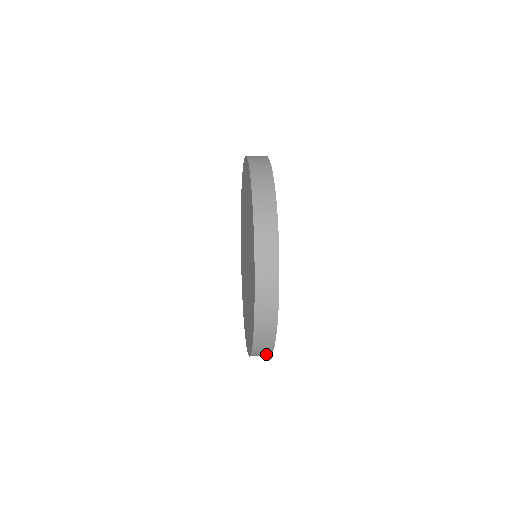
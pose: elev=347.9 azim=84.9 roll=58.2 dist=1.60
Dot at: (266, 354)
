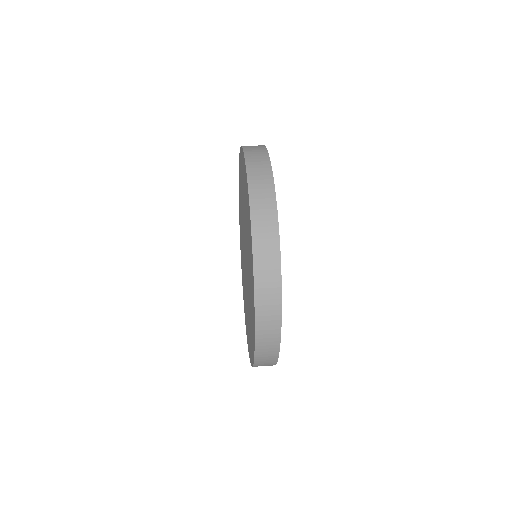
Dot at: (271, 363)
